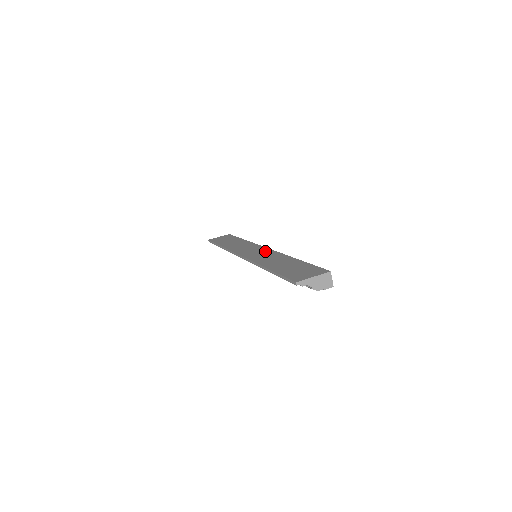
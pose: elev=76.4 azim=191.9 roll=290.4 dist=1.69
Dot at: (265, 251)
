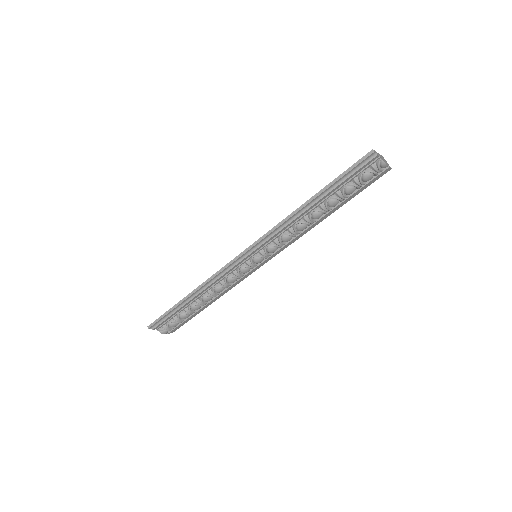
Dot at: occluded
